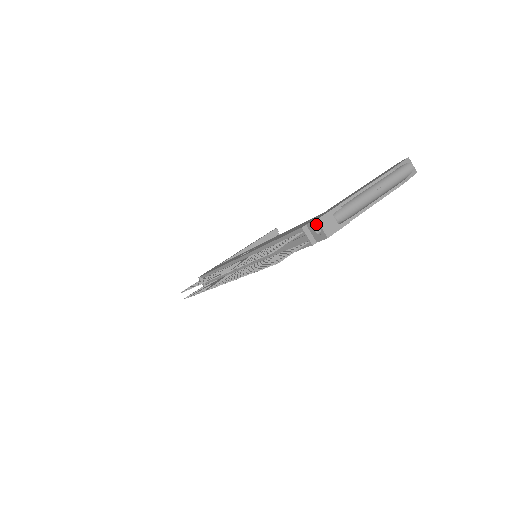
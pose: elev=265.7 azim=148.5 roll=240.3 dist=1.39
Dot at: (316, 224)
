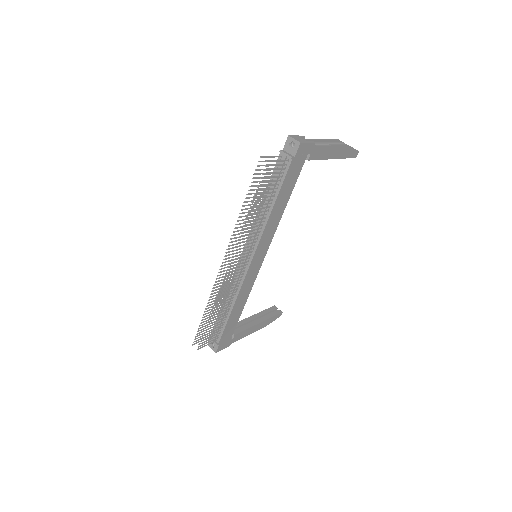
Dot at: (289, 140)
